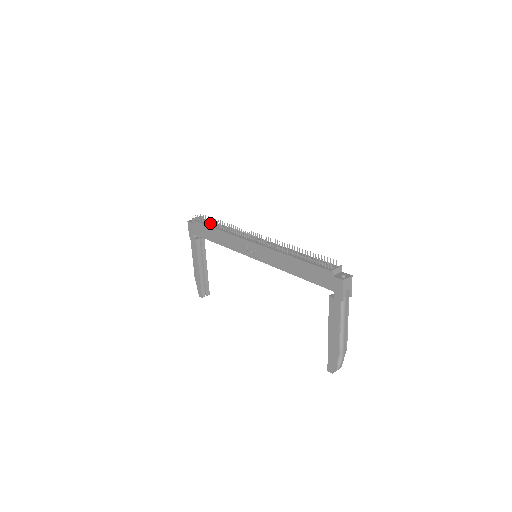
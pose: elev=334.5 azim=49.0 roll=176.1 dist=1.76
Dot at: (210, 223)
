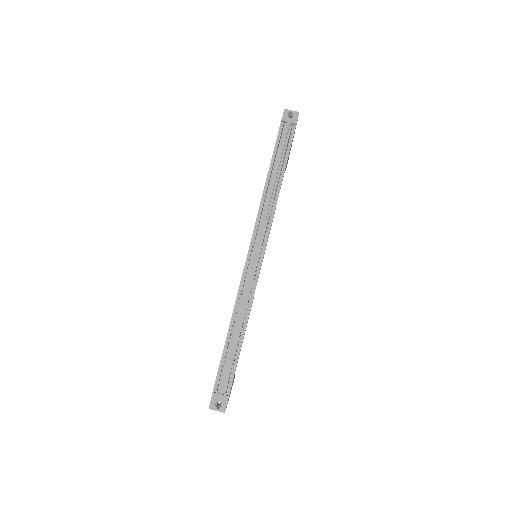
Dot at: (274, 159)
